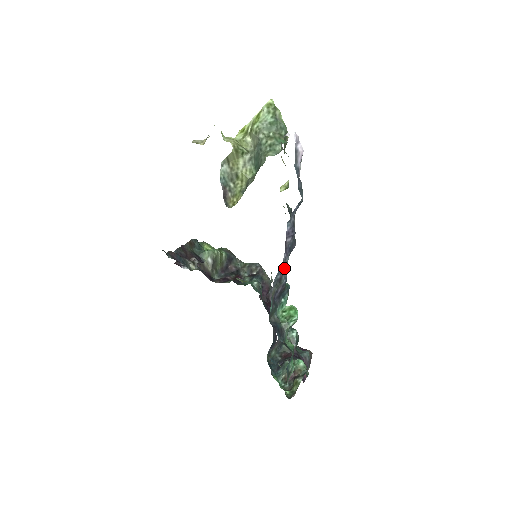
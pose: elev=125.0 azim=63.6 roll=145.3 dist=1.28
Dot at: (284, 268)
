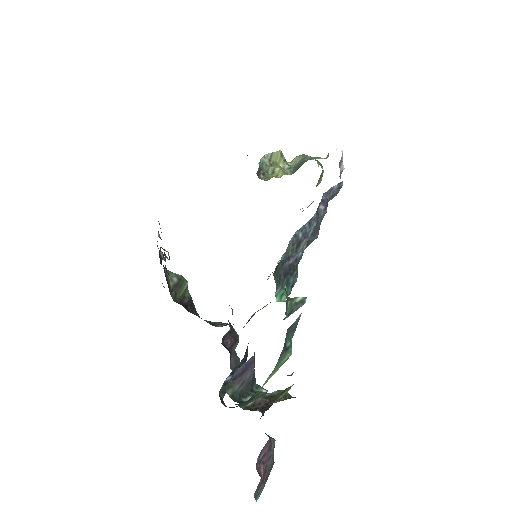
Dot at: (308, 232)
